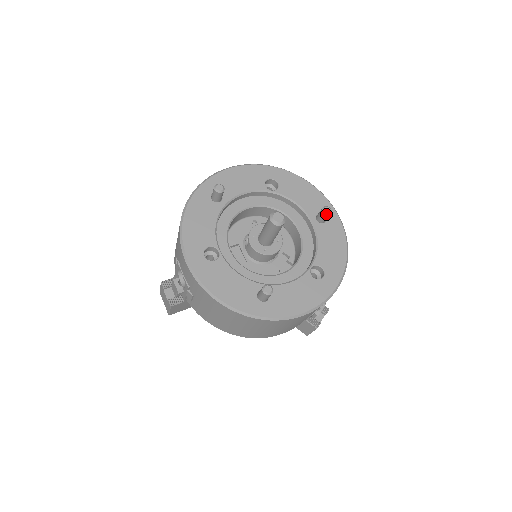
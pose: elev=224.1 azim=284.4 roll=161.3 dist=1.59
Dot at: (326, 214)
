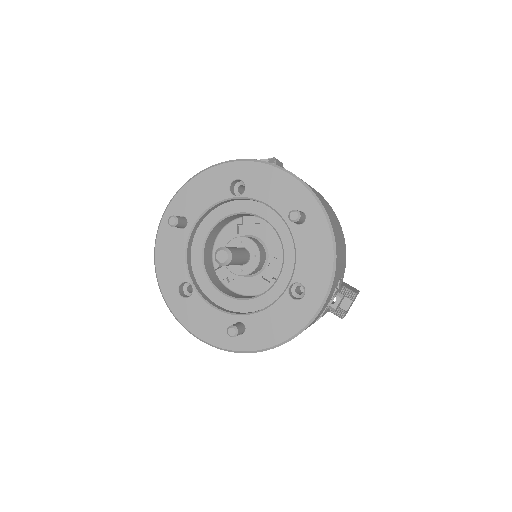
Dot at: occluded
